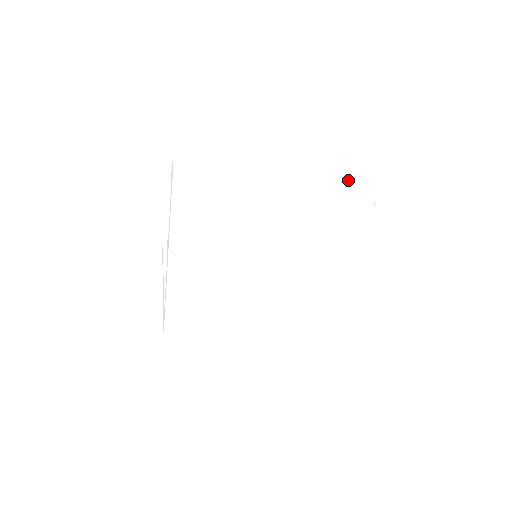
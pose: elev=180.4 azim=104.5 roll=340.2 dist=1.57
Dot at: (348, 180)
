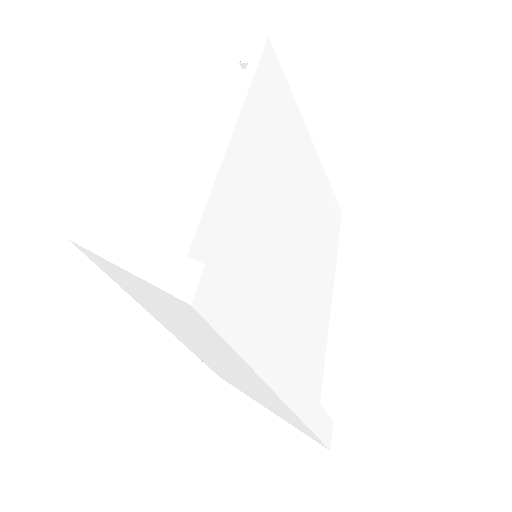
Dot at: (330, 194)
